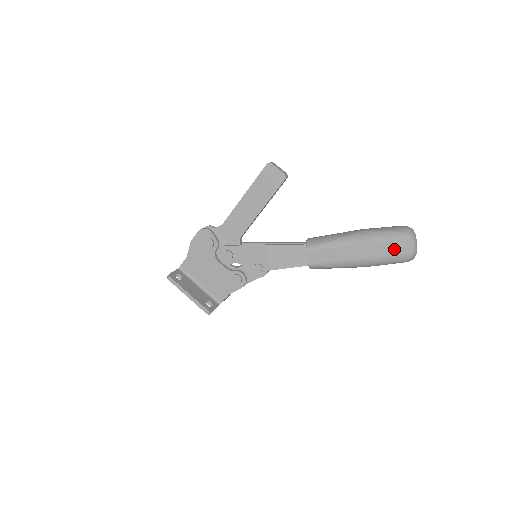
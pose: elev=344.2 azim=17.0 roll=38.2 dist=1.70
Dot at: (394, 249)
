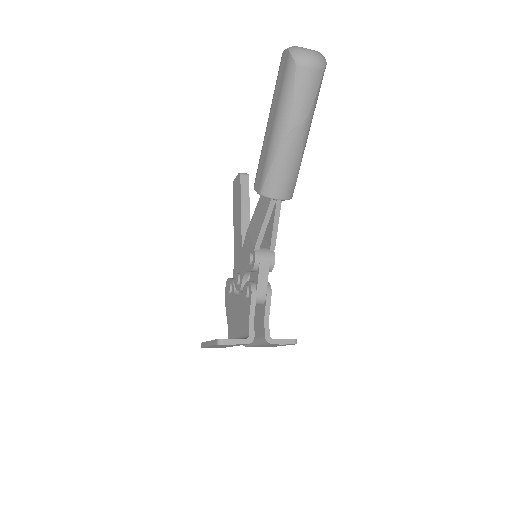
Dot at: (281, 77)
